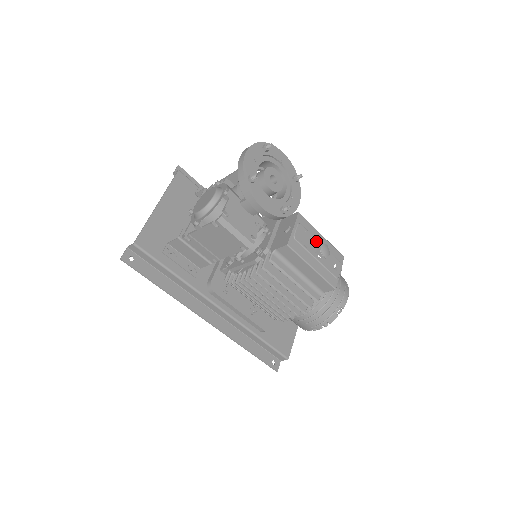
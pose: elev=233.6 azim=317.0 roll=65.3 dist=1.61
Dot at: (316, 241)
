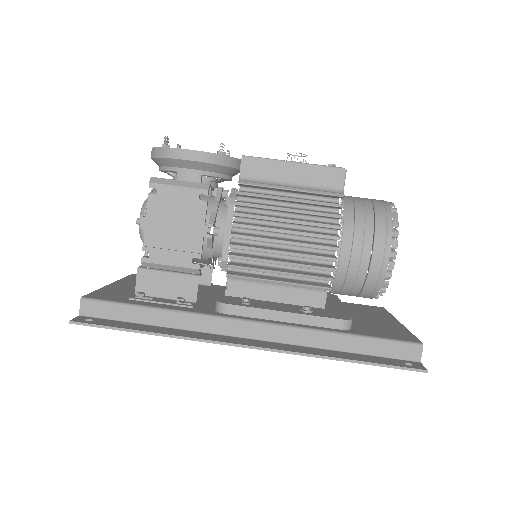
Dot at: occluded
